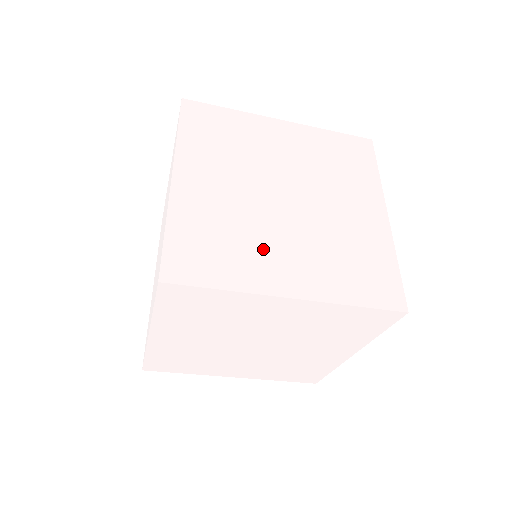
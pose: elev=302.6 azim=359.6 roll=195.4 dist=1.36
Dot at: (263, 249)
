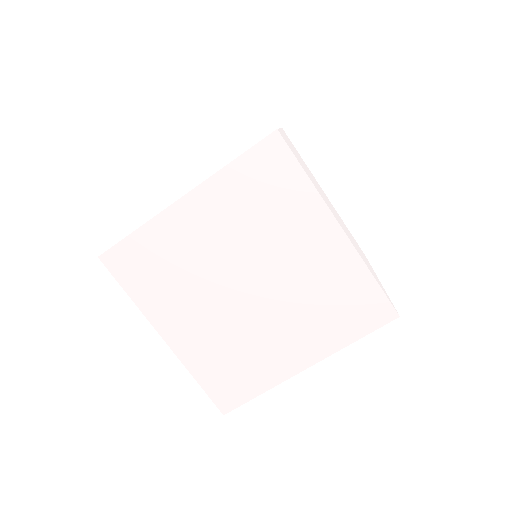
Dot at: (183, 300)
